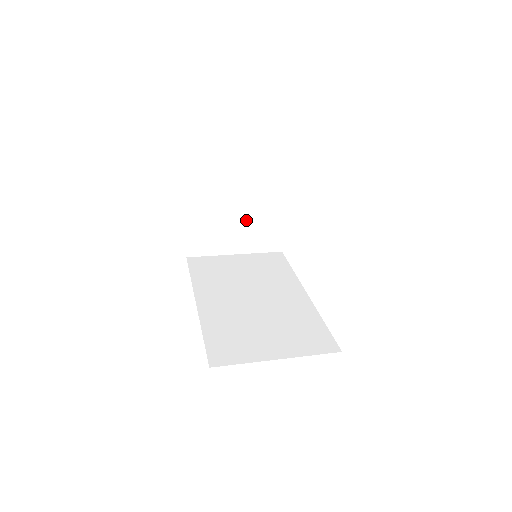
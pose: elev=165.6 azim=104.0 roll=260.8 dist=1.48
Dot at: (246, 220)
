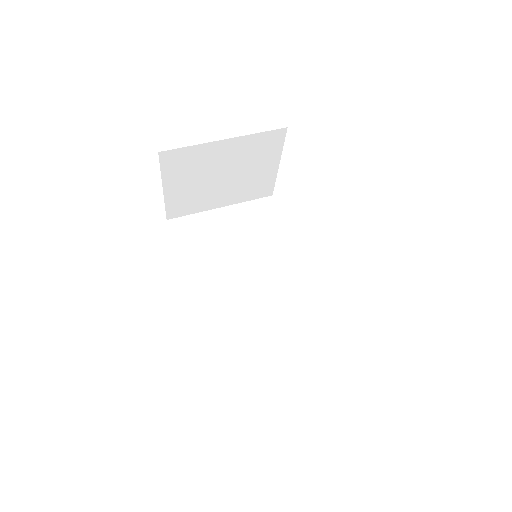
Dot at: (233, 177)
